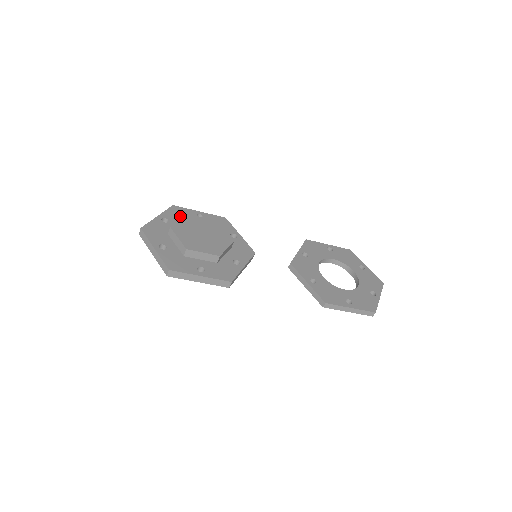
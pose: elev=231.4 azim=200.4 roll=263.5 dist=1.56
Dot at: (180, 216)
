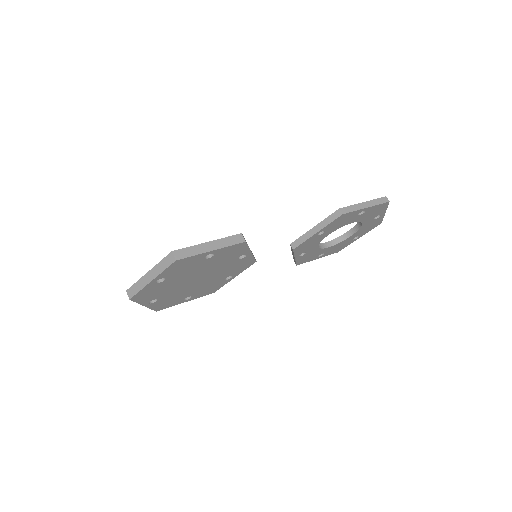
Dot at: occluded
